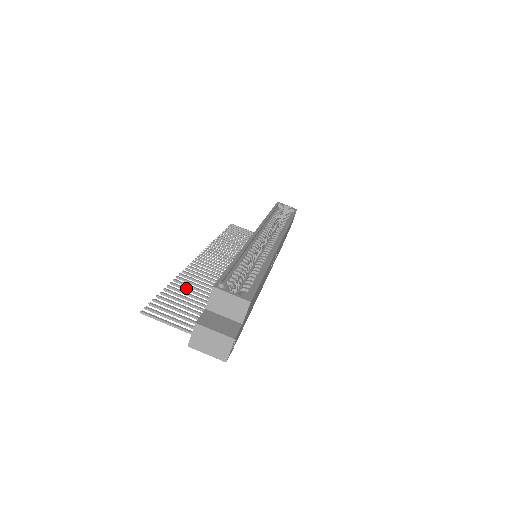
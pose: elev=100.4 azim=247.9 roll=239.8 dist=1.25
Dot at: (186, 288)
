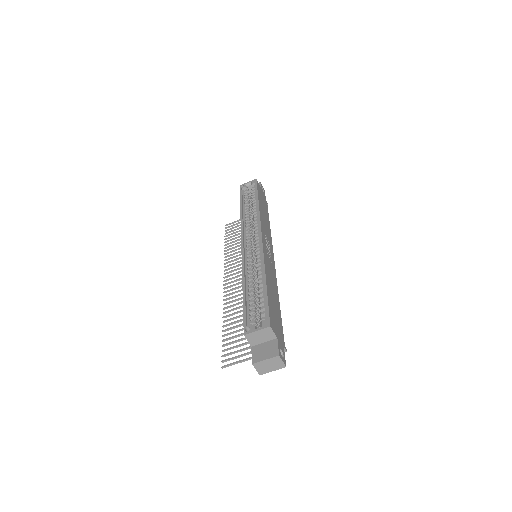
Dot at: (233, 322)
